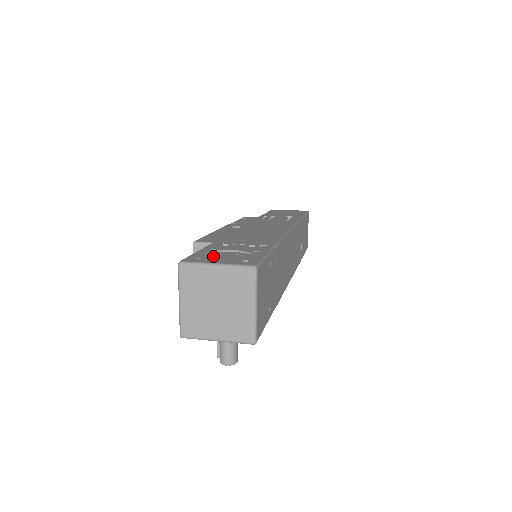
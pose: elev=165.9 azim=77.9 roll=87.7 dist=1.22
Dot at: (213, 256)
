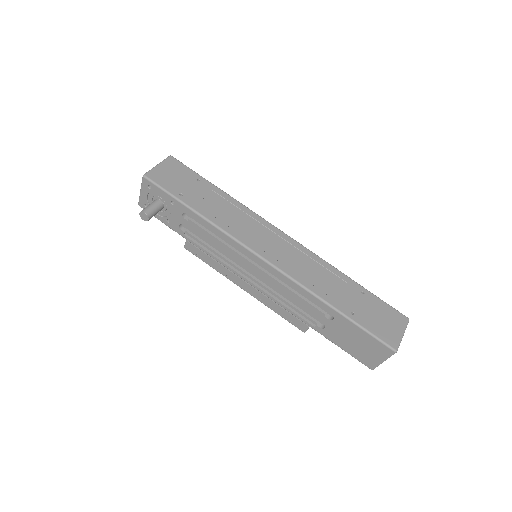
Dot at: occluded
